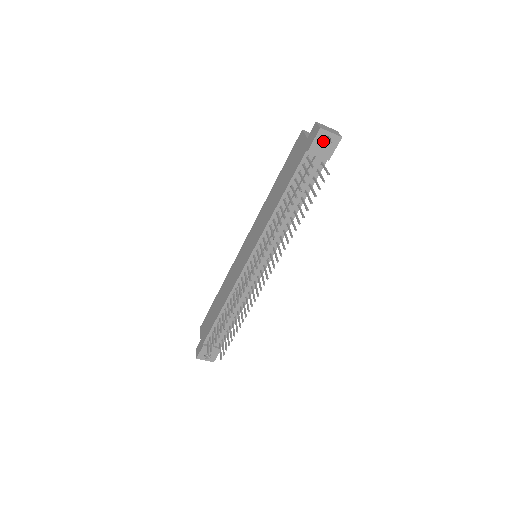
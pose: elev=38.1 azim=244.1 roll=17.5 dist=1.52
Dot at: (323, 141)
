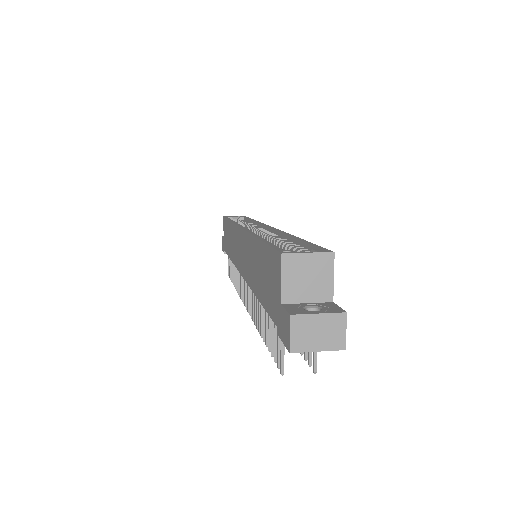
Dot at: occluded
